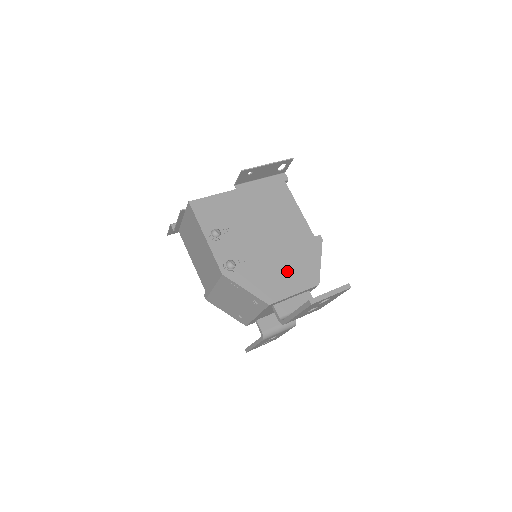
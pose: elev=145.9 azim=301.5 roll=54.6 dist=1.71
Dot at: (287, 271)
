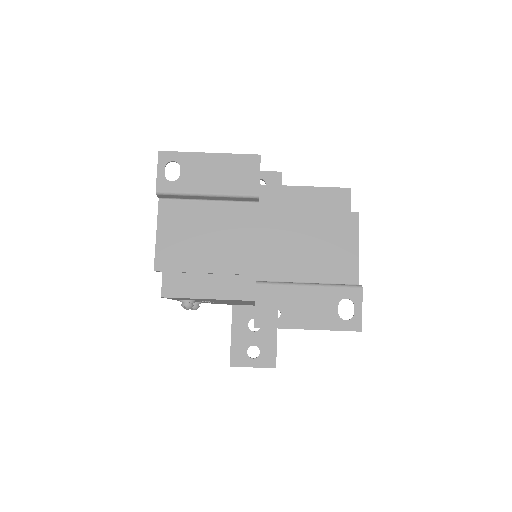
Dot at: occluded
